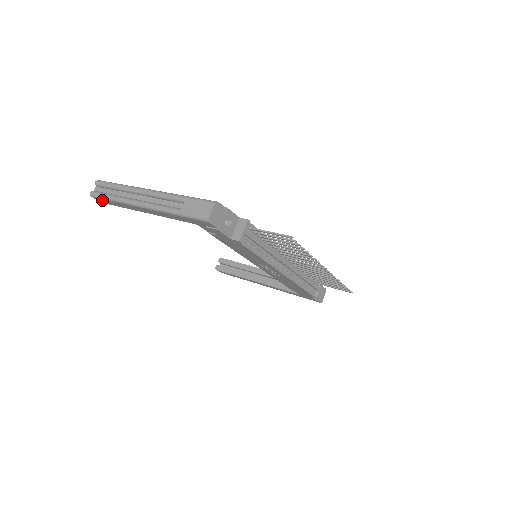
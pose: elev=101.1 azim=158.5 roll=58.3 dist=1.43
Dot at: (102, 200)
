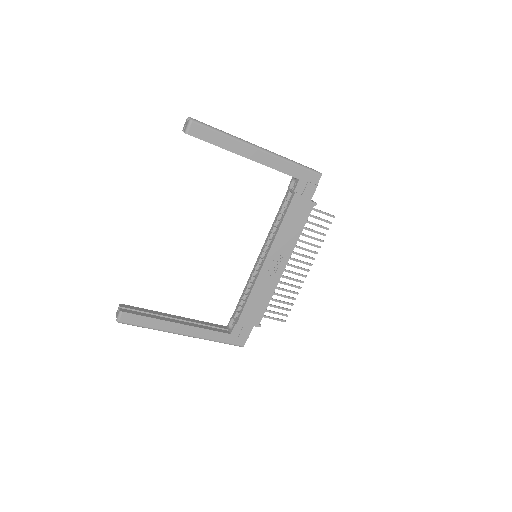
Dot at: (202, 130)
